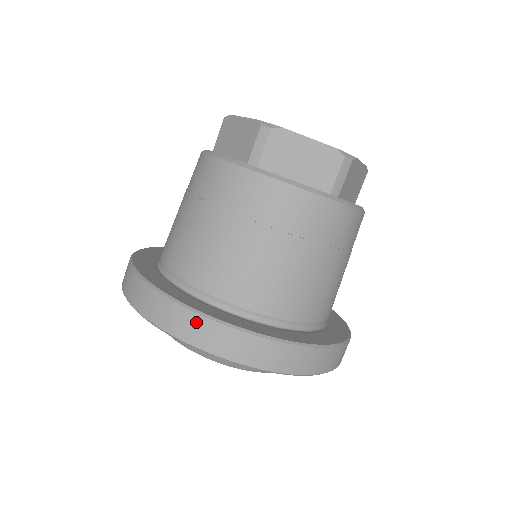
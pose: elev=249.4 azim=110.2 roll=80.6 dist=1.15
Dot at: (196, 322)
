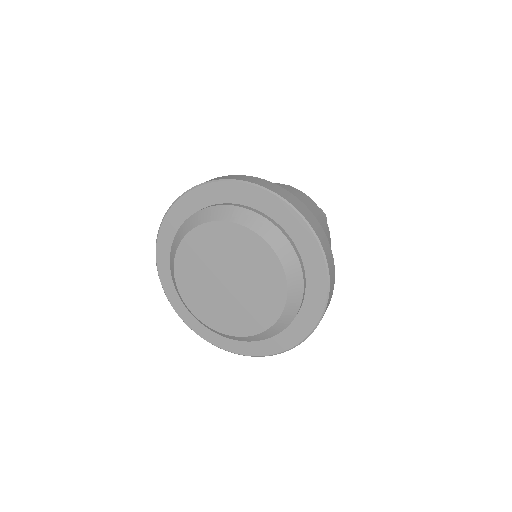
Dot at: (264, 181)
